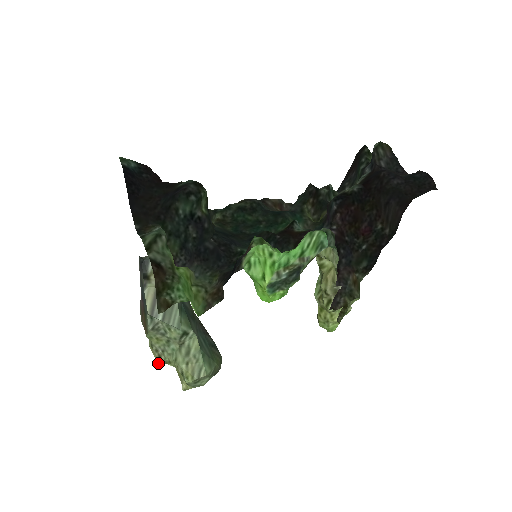
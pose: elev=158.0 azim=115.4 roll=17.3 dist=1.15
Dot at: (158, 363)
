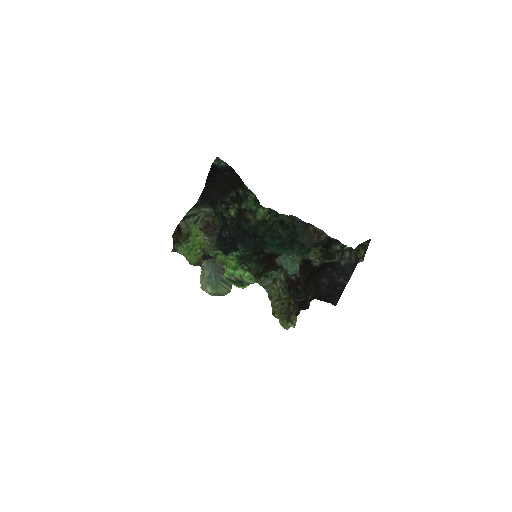
Dot at: occluded
